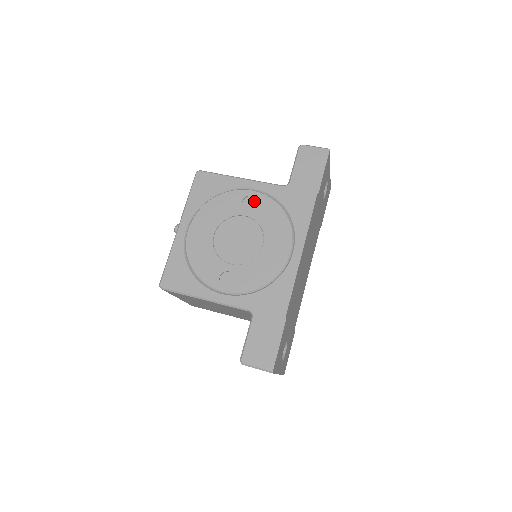
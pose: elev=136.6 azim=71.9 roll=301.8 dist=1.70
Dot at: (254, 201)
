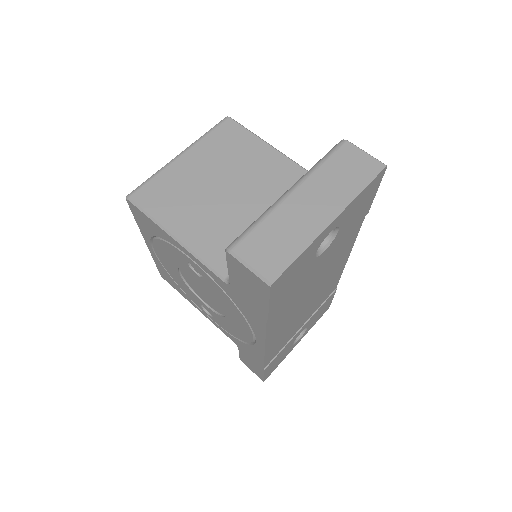
Dot at: (200, 270)
